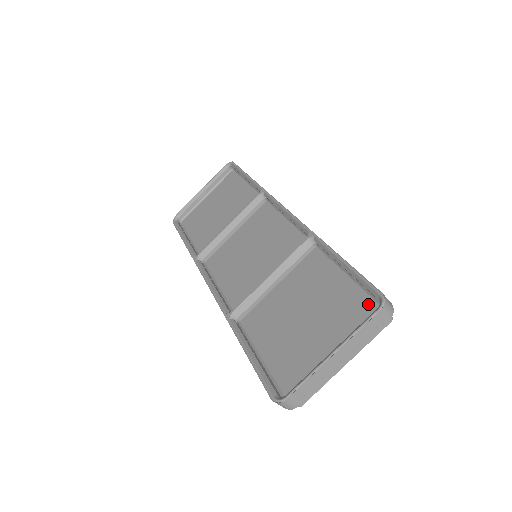
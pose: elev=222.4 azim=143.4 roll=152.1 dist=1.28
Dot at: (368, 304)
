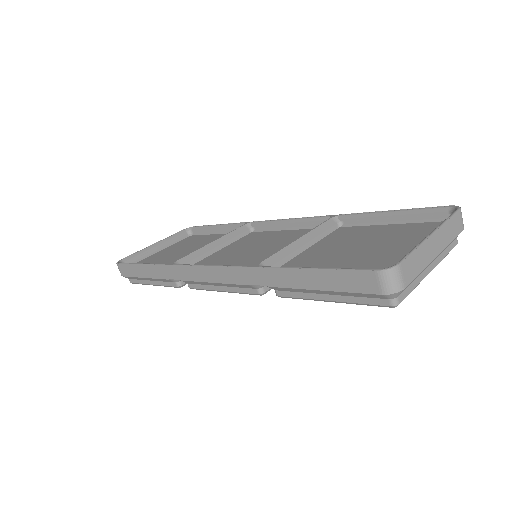
Dot at: (434, 224)
